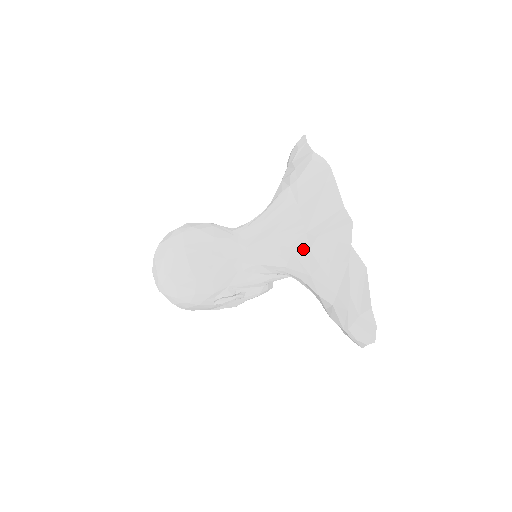
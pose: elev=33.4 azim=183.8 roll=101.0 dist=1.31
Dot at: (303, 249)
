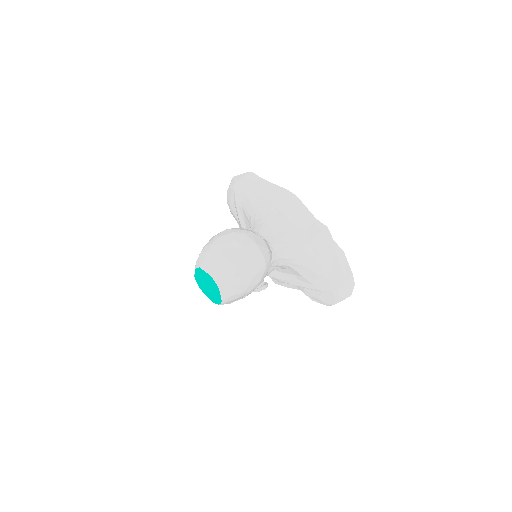
Dot at: (308, 245)
